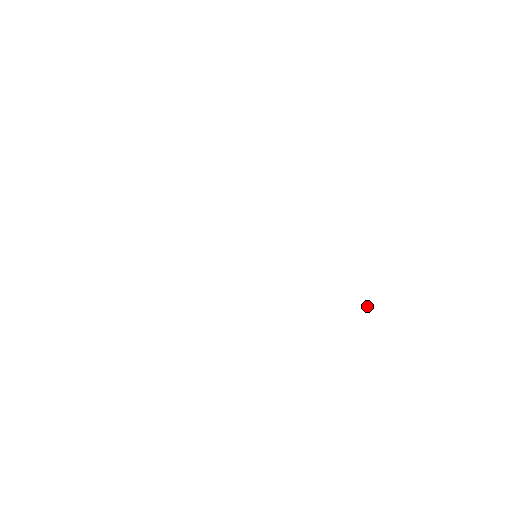
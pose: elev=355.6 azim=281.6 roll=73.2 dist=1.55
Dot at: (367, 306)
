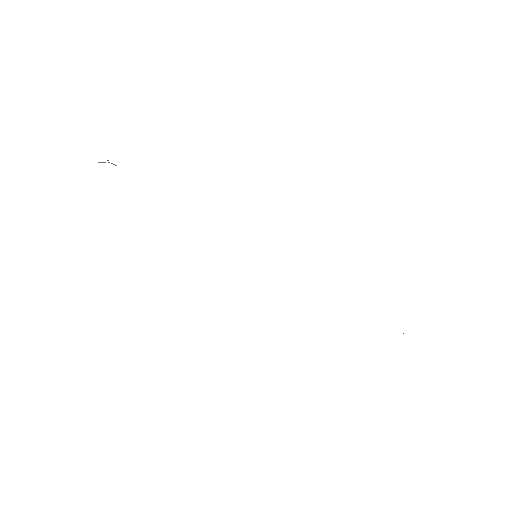
Dot at: occluded
